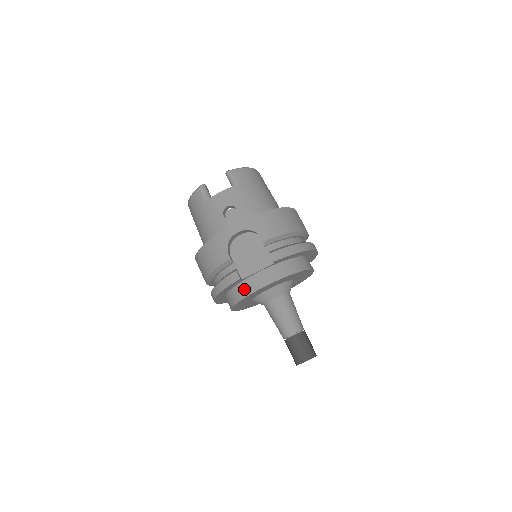
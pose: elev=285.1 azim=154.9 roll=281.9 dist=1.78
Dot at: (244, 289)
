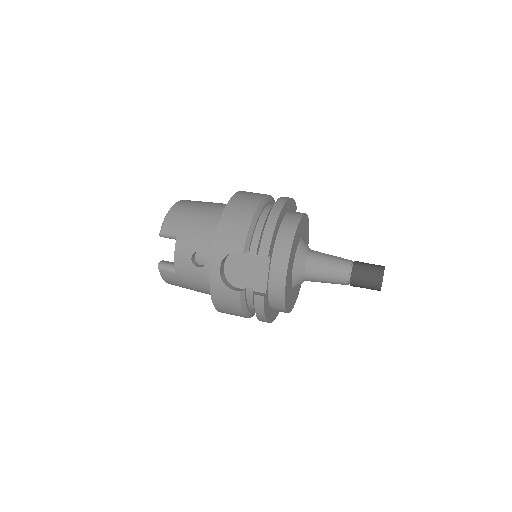
Dot at: (276, 296)
